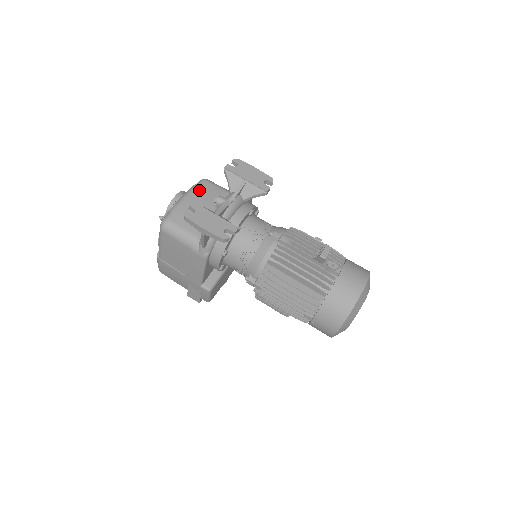
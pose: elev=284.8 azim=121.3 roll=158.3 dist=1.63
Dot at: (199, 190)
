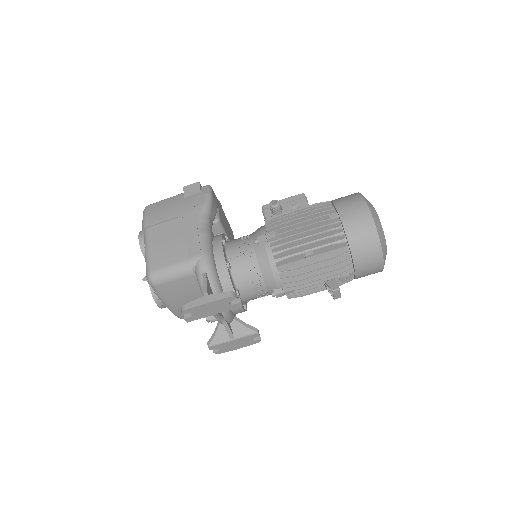
Dot at: (167, 296)
